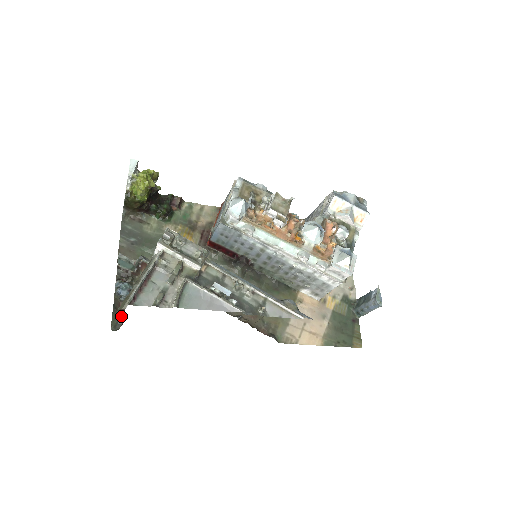
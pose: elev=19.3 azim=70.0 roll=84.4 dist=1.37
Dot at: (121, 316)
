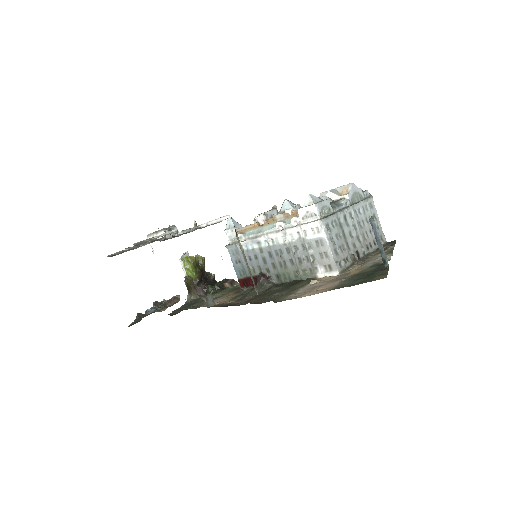
Dot at: occluded
